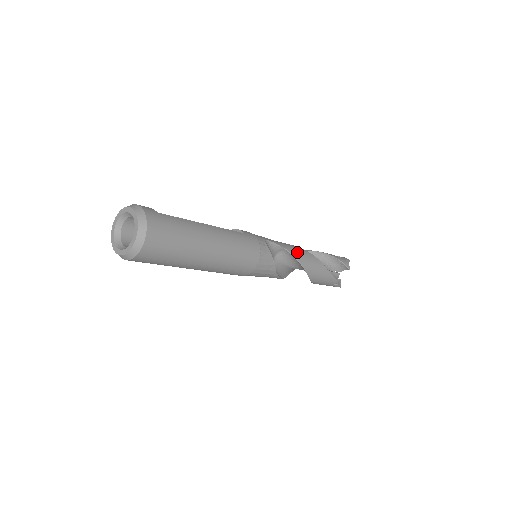
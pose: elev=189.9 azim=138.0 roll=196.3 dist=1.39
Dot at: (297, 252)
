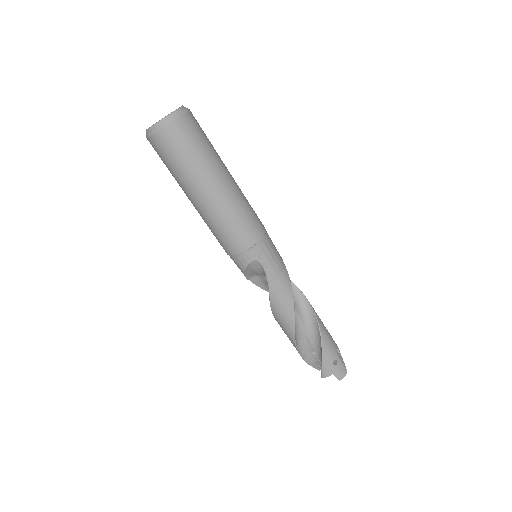
Dot at: occluded
